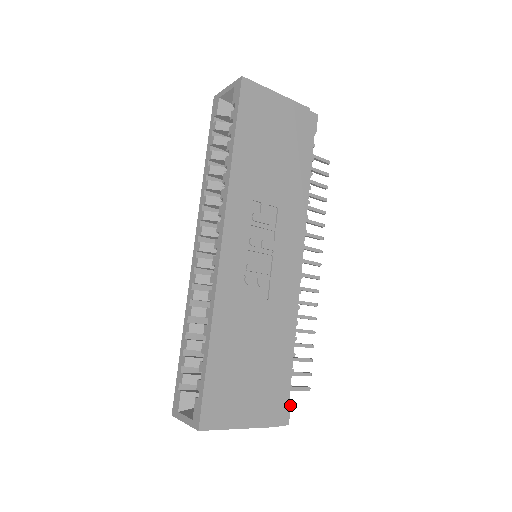
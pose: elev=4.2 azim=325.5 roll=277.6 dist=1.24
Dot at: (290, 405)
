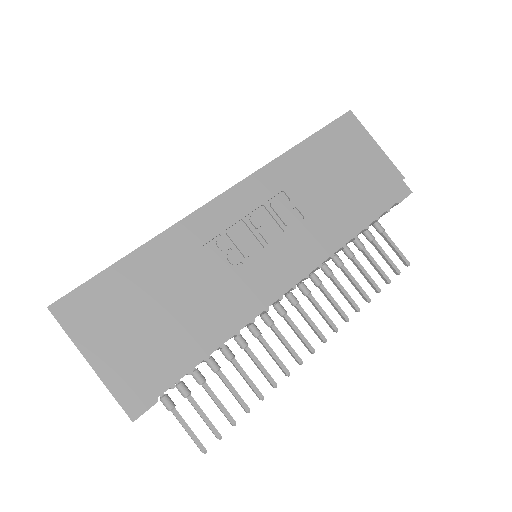
Dot at: (155, 403)
